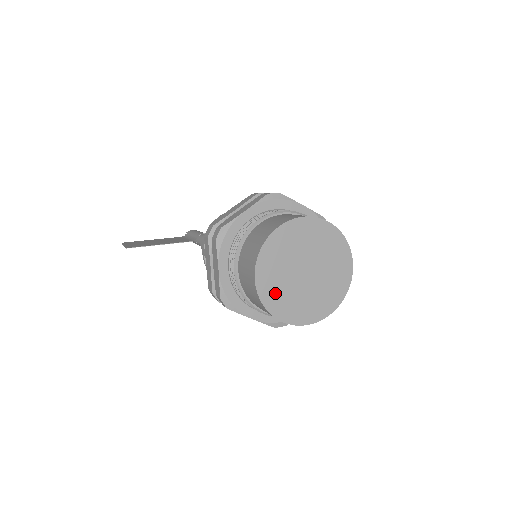
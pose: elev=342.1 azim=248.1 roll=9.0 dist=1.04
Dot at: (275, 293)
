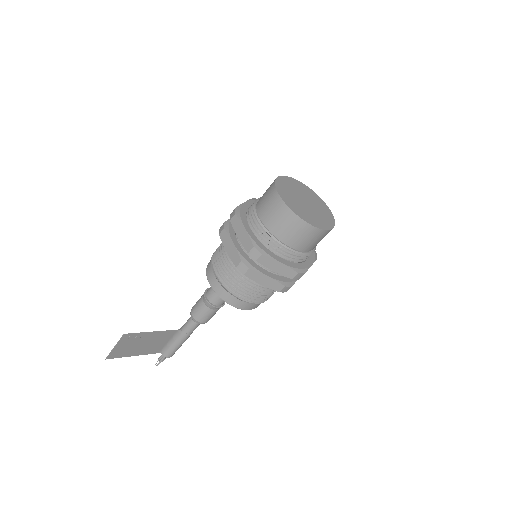
Dot at: (295, 207)
